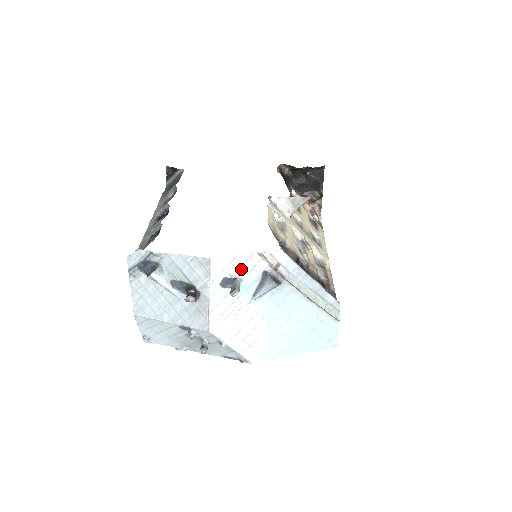
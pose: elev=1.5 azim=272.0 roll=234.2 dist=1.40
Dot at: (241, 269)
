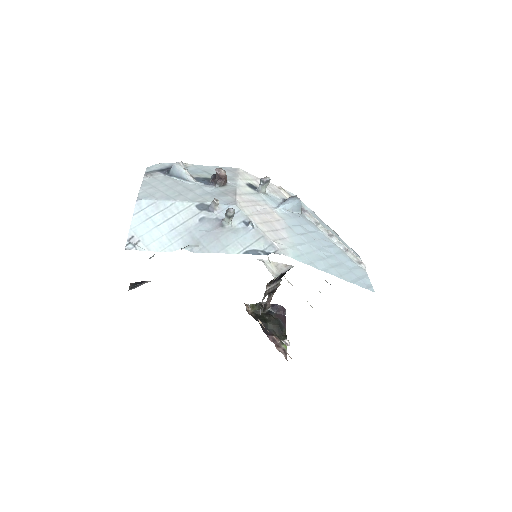
Dot at: occluded
